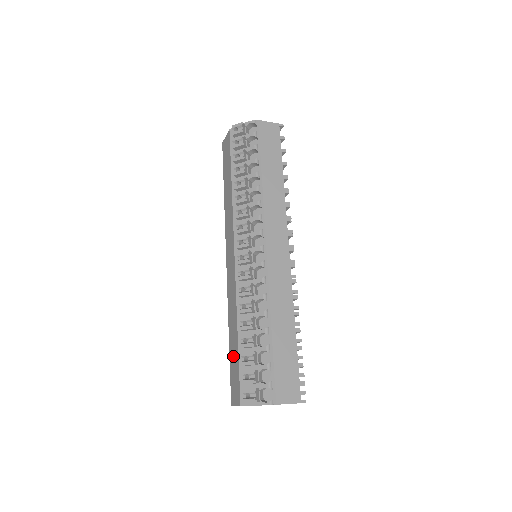
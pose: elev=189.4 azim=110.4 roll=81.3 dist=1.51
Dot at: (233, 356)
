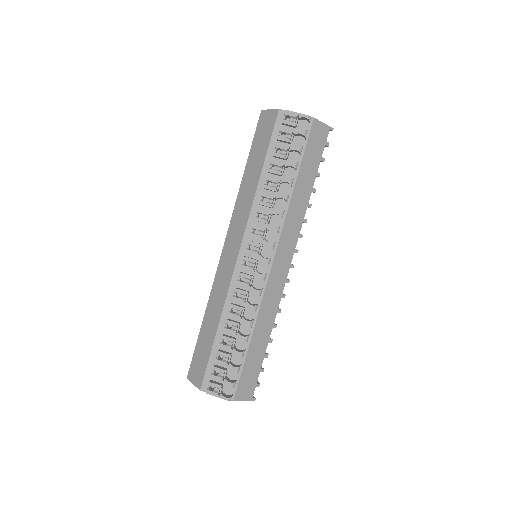
Dot at: (204, 341)
